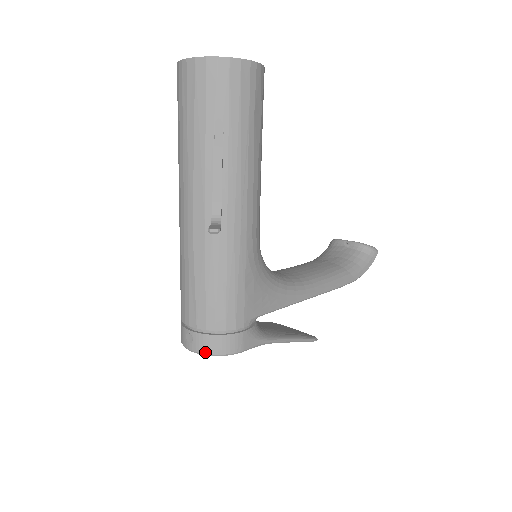
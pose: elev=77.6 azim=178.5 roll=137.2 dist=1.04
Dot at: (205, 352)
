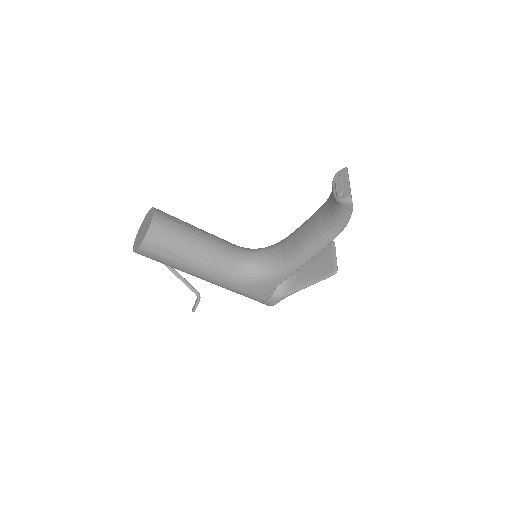
Dot at: occluded
